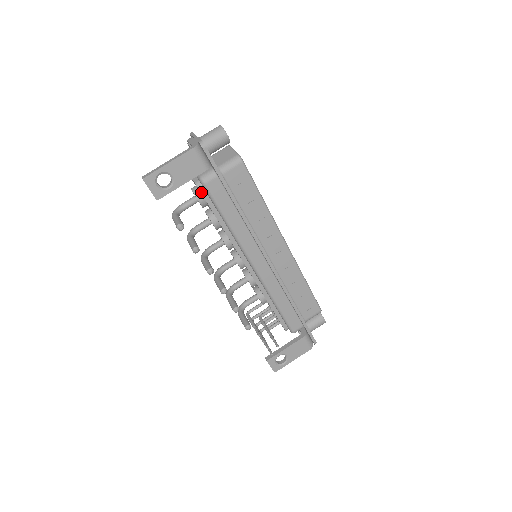
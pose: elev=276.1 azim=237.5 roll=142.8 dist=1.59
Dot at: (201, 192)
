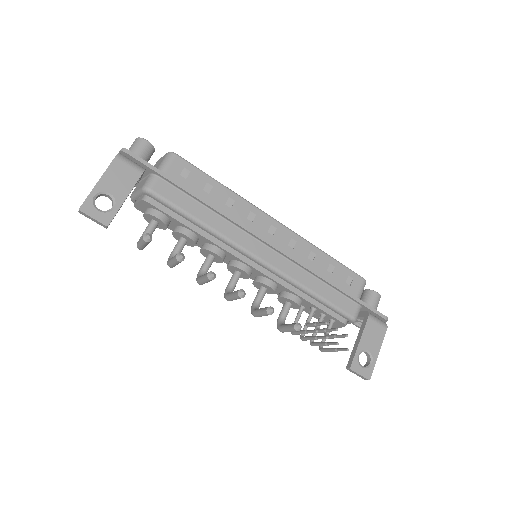
Dot at: (153, 205)
